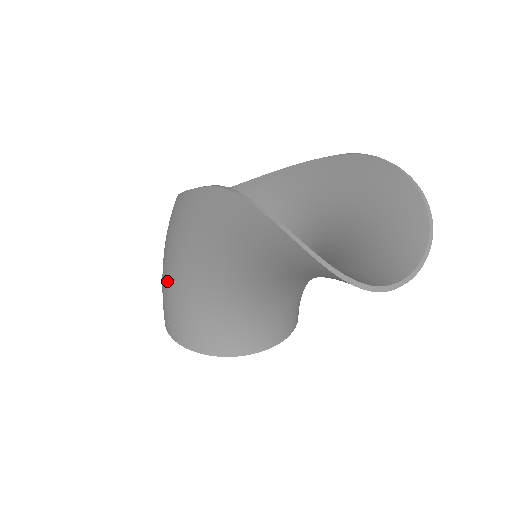
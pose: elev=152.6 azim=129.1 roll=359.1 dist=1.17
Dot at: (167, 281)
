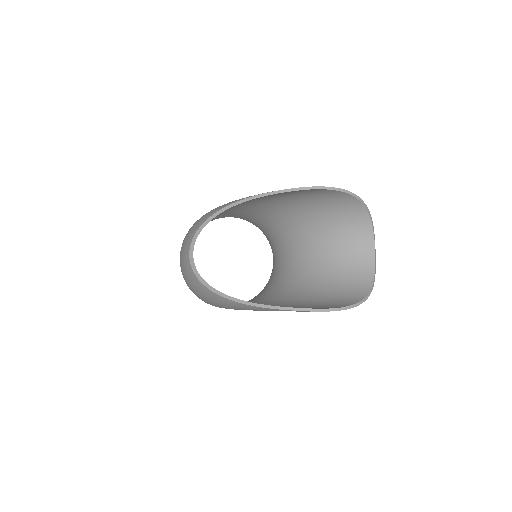
Dot at: occluded
